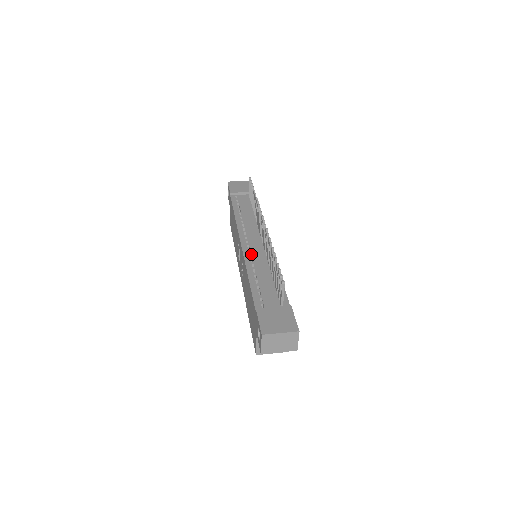
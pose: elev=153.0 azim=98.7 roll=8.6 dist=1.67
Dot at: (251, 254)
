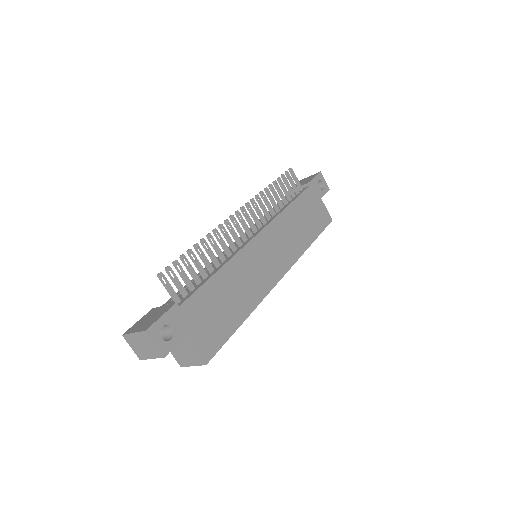
Dot at: occluded
